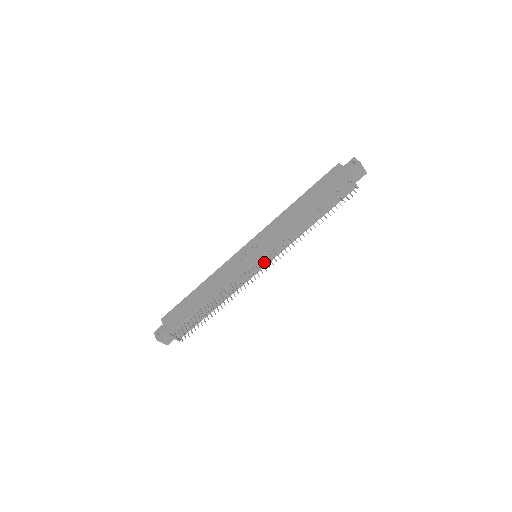
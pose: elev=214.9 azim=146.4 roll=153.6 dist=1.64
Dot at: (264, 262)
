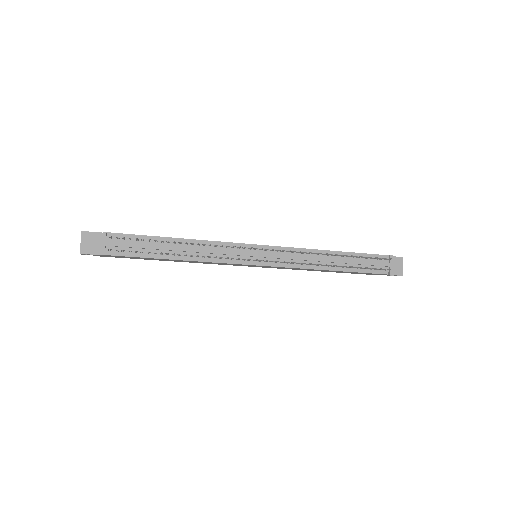
Dot at: occluded
